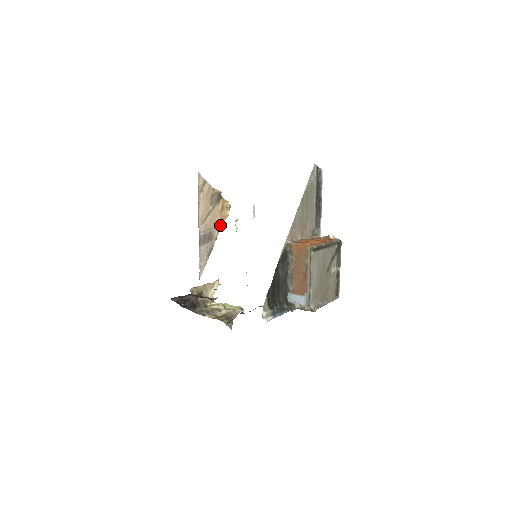
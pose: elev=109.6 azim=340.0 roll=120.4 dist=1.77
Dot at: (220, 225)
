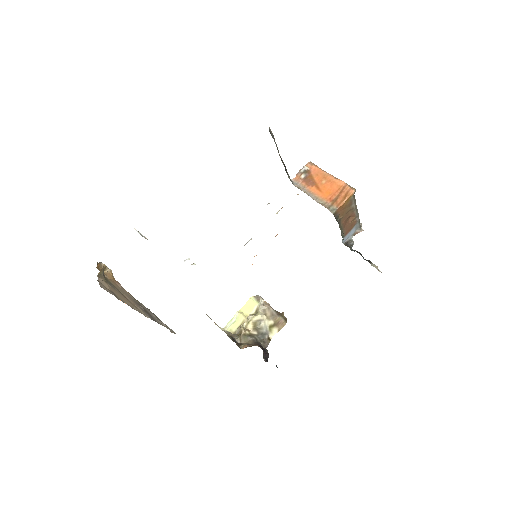
Dot at: (122, 288)
